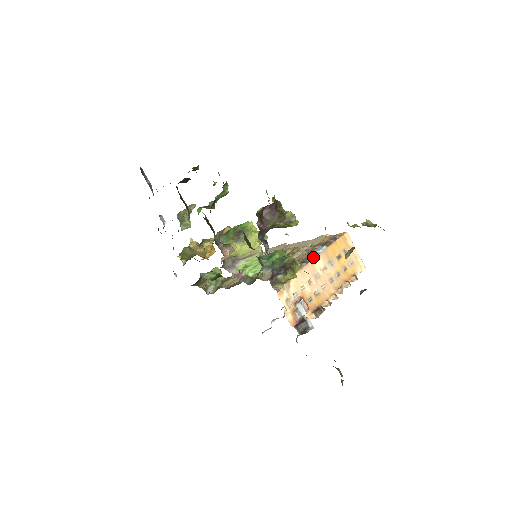
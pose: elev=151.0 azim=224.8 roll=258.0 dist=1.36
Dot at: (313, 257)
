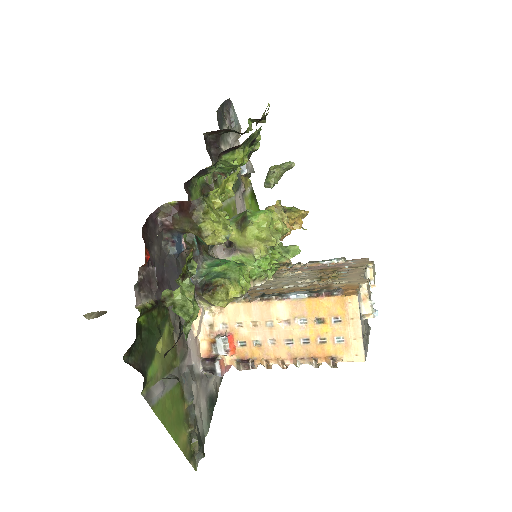
Dot at: (276, 298)
